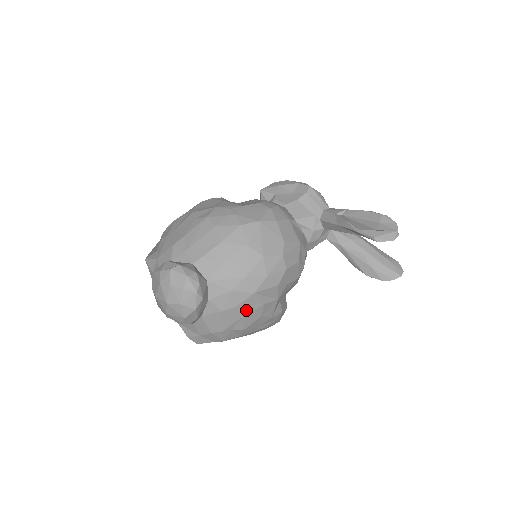
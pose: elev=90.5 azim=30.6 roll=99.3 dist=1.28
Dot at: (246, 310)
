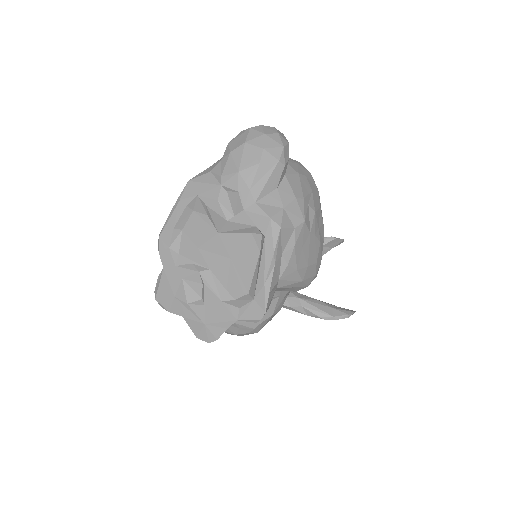
Dot at: (311, 187)
